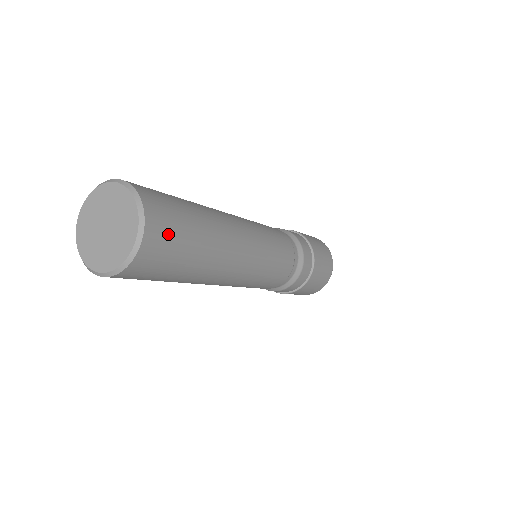
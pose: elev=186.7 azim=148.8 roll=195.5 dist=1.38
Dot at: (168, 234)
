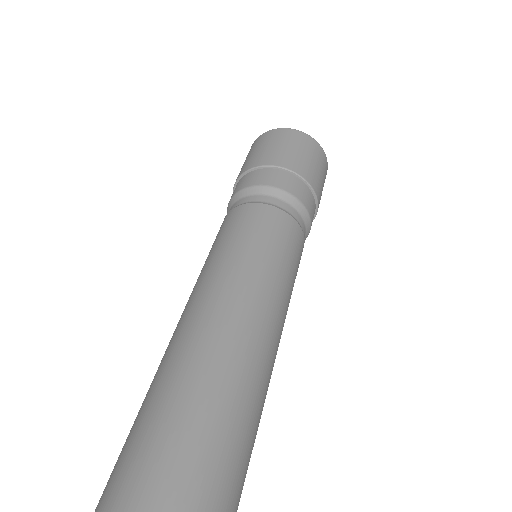
Dot at: (235, 507)
